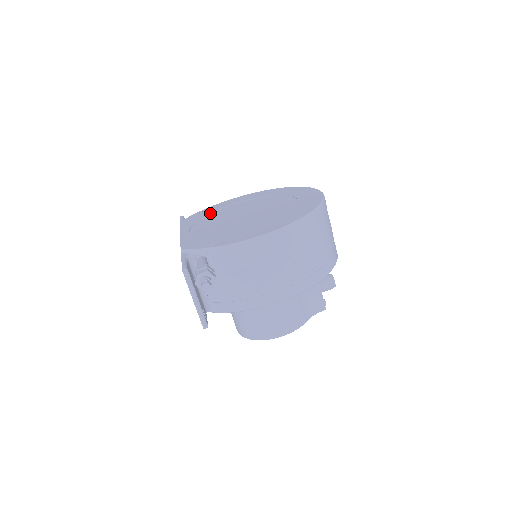
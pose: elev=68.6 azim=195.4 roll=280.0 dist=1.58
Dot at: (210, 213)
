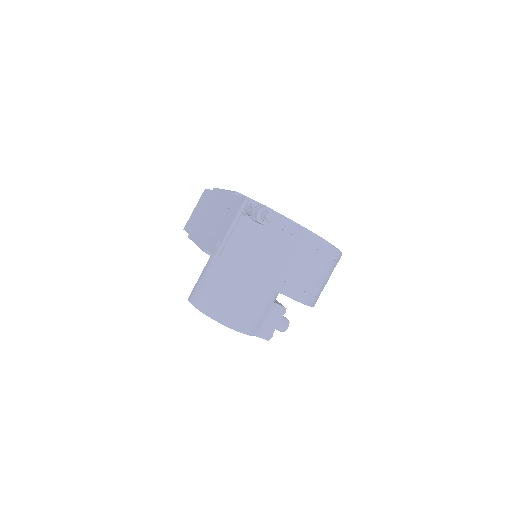
Dot at: occluded
